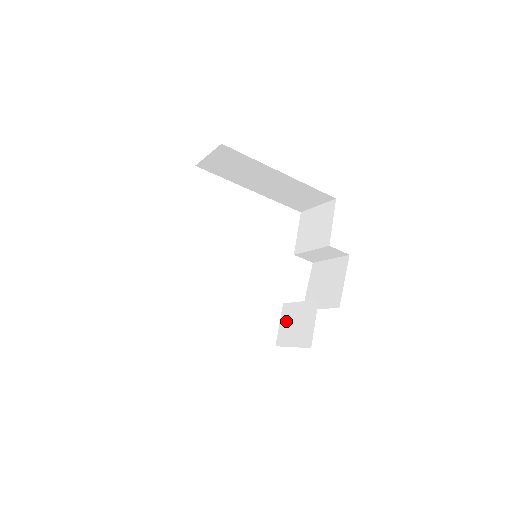
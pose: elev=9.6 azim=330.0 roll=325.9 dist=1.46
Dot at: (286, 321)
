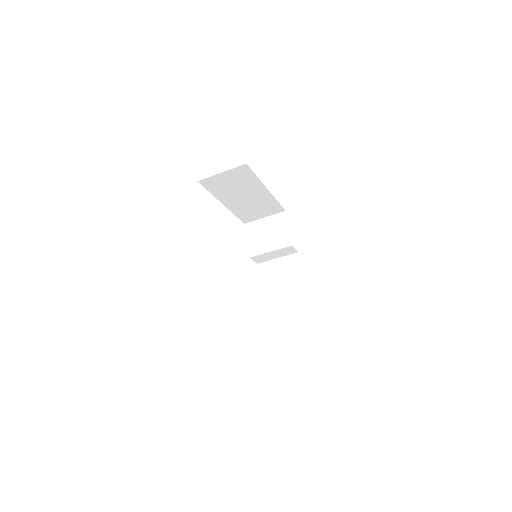
Dot at: (266, 309)
